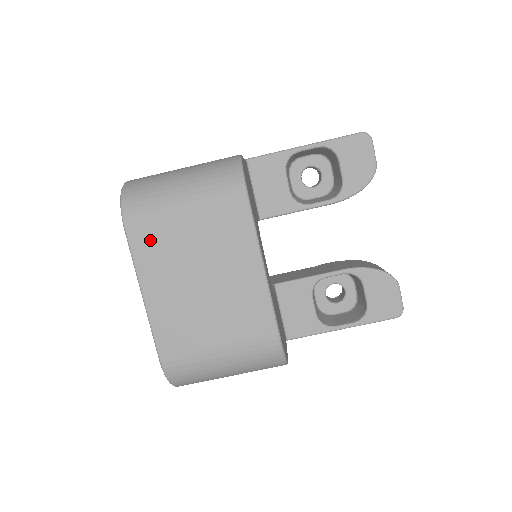
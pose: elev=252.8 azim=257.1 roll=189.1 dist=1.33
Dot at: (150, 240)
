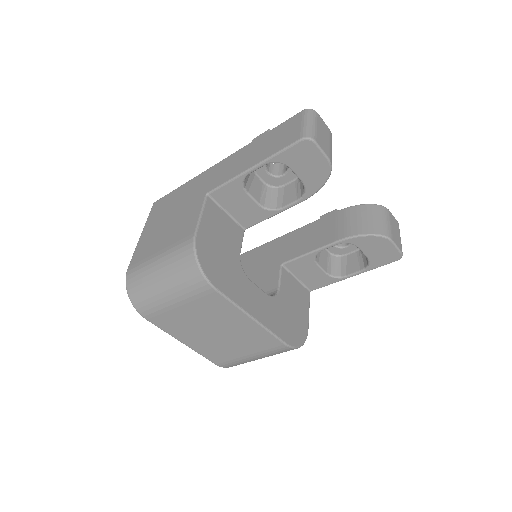
Dot at: (165, 321)
